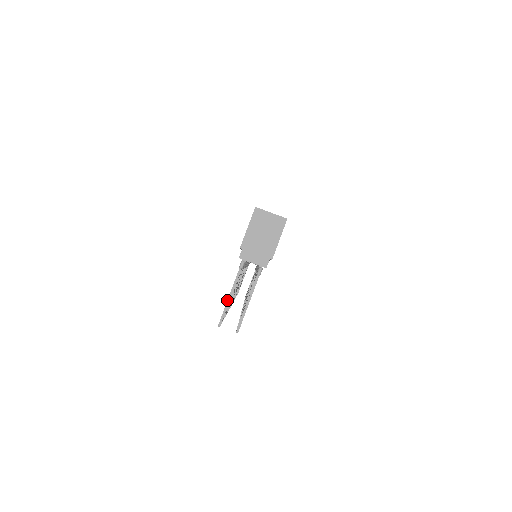
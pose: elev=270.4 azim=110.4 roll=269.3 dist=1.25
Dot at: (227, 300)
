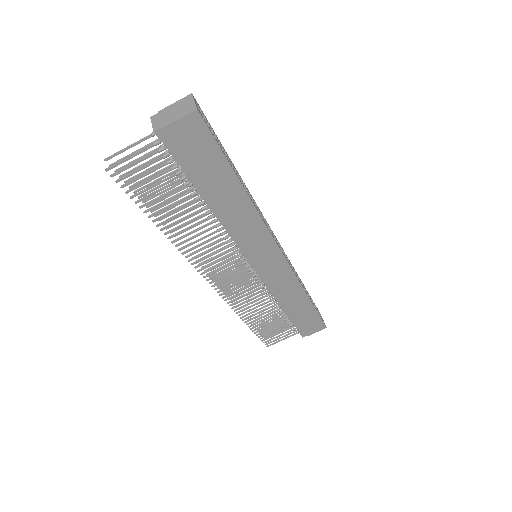
Dot at: (125, 148)
